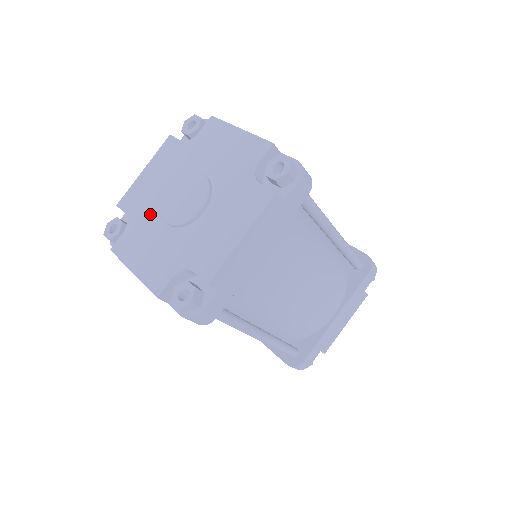
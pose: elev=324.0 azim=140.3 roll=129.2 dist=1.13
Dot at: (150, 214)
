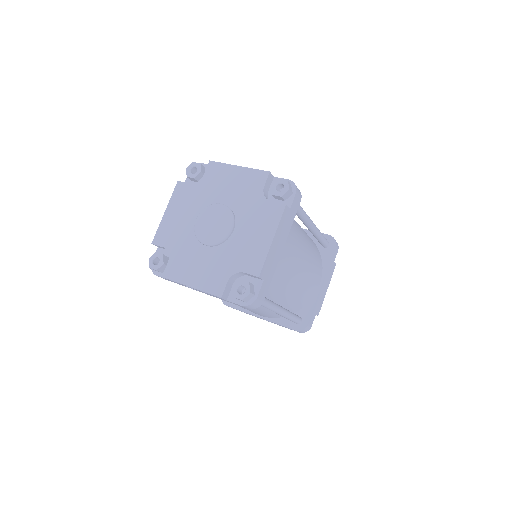
Dot at: (187, 242)
